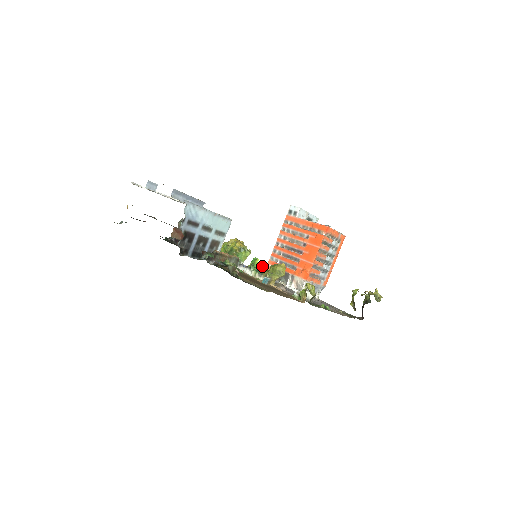
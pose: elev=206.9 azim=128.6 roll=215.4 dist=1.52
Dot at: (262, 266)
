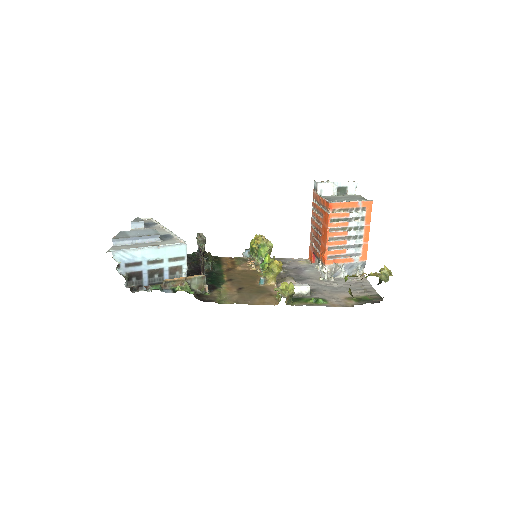
Dot at: (265, 264)
